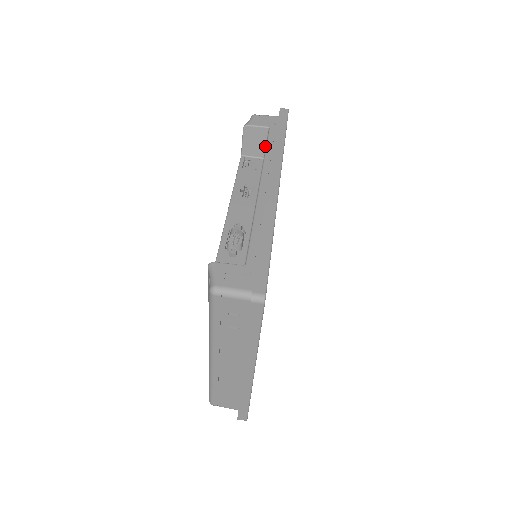
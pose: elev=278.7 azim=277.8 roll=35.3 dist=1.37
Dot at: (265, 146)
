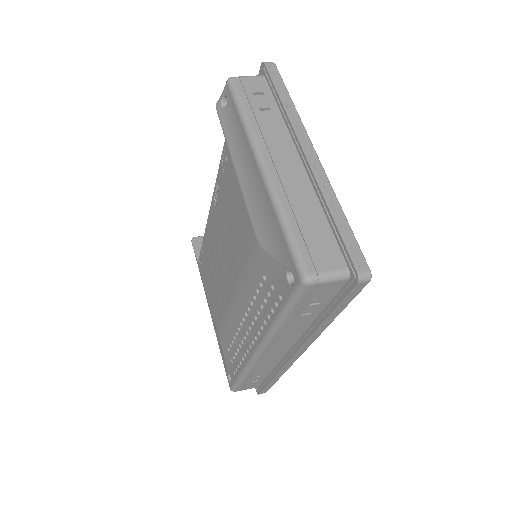
Dot at: occluded
